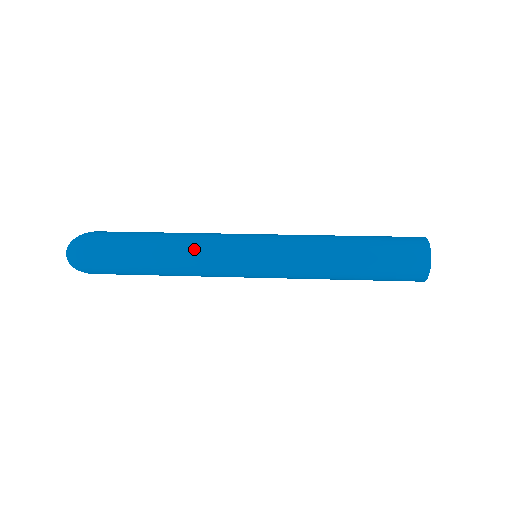
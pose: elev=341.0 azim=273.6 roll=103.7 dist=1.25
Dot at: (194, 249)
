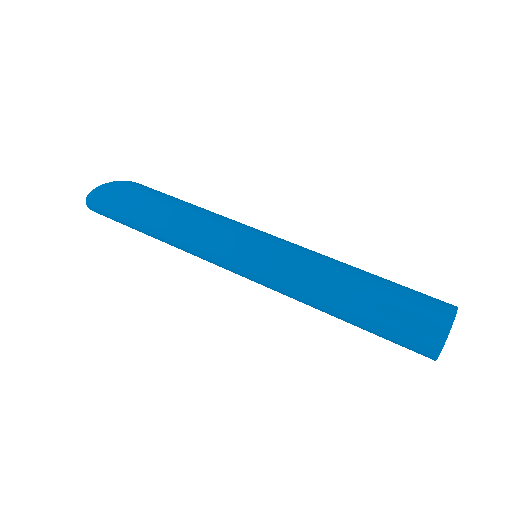
Dot at: (187, 243)
